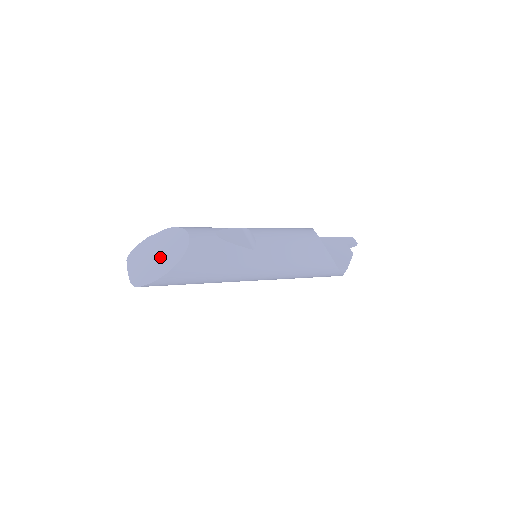
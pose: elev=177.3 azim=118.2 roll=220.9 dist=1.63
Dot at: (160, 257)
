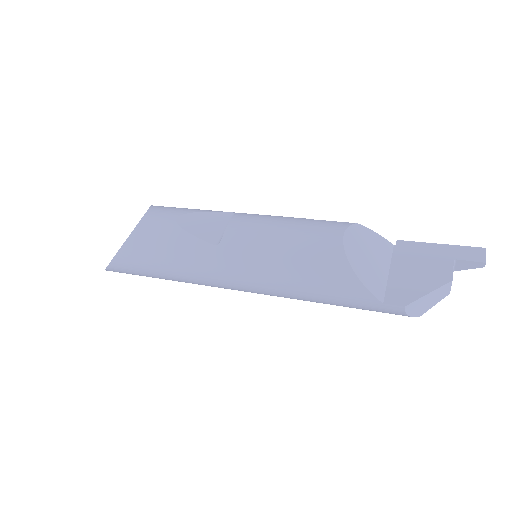
Dot at: occluded
